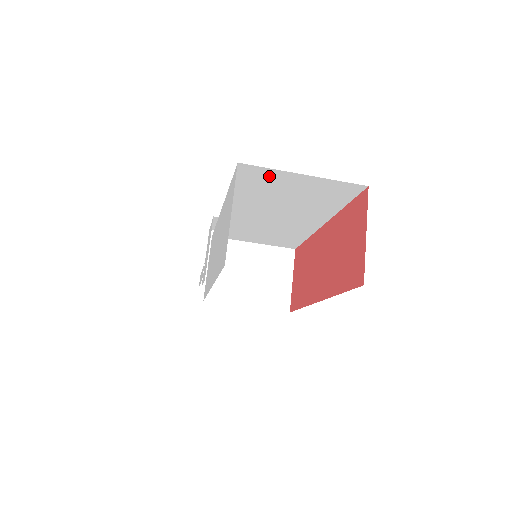
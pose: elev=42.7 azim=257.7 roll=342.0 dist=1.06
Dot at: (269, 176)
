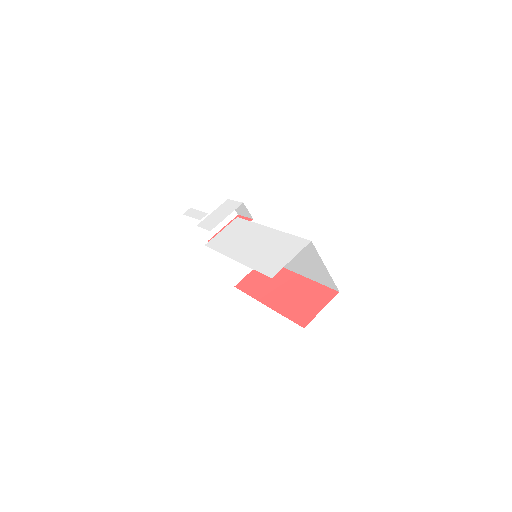
Dot at: (313, 253)
